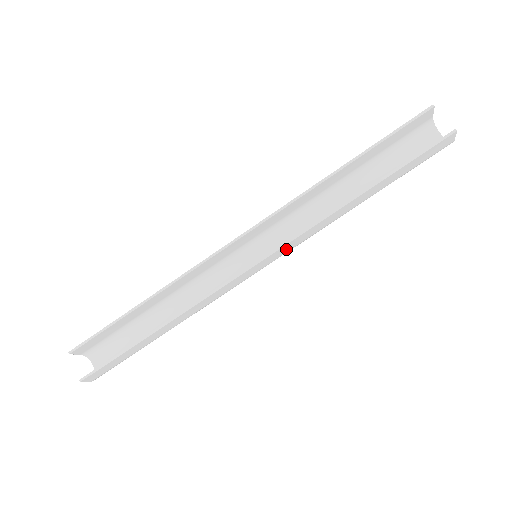
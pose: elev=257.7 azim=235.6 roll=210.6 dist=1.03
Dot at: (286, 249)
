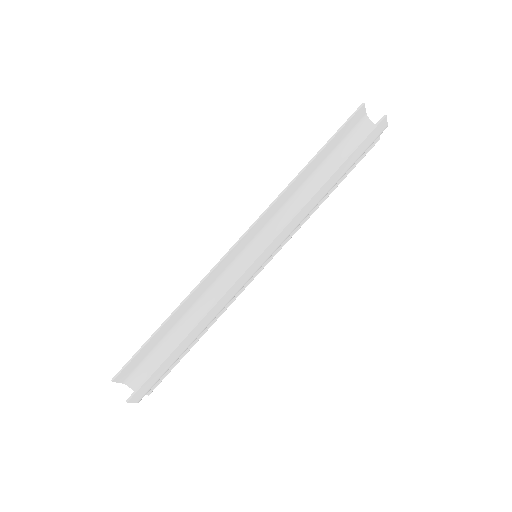
Dot at: (279, 240)
